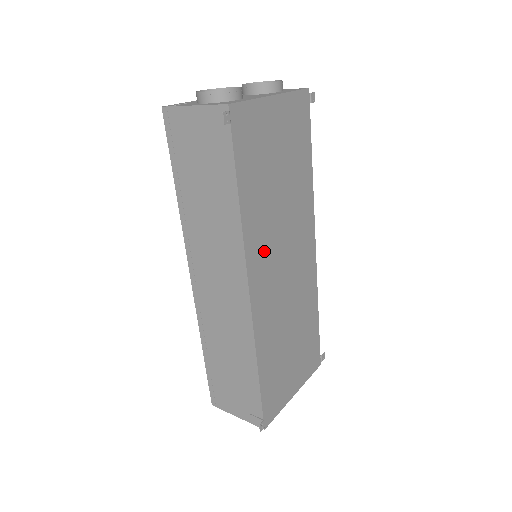
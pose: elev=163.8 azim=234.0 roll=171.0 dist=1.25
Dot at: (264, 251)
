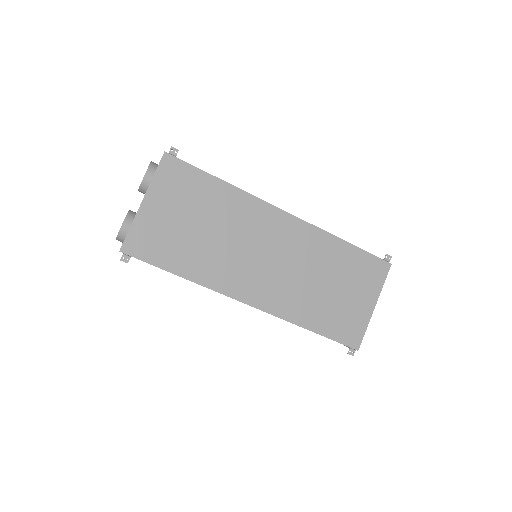
Dot at: (235, 274)
